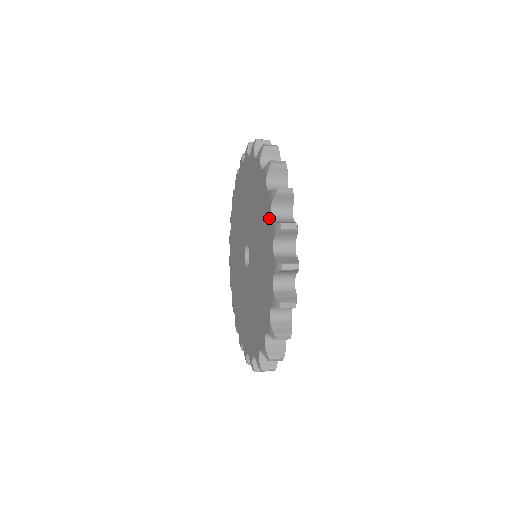
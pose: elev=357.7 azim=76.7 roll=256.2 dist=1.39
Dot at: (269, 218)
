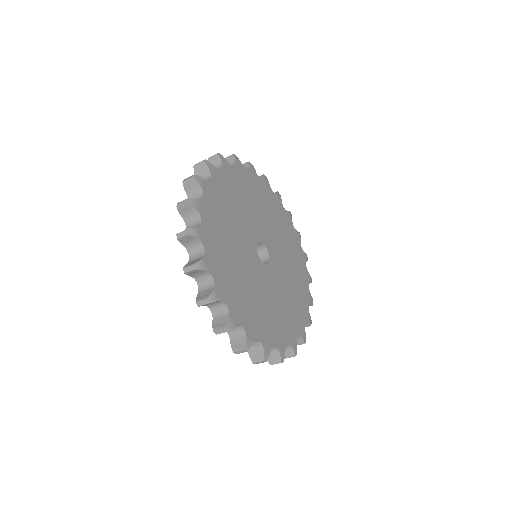
Dot at: occluded
